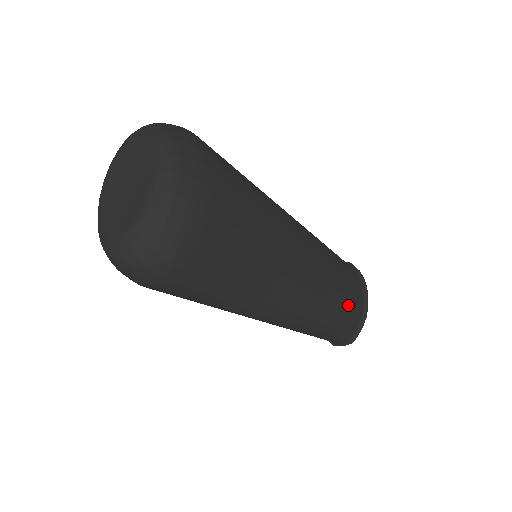
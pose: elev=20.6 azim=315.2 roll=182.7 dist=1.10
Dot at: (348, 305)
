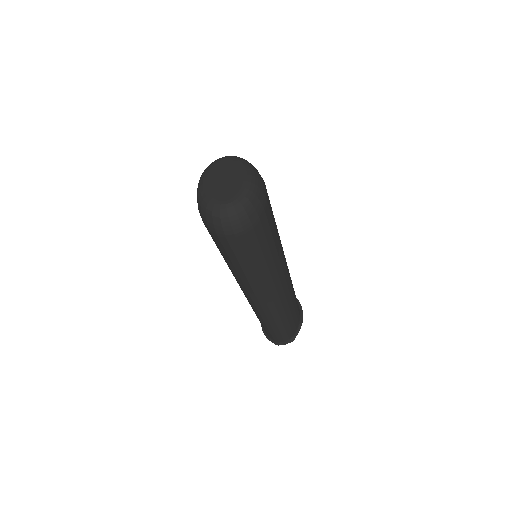
Dot at: (296, 309)
